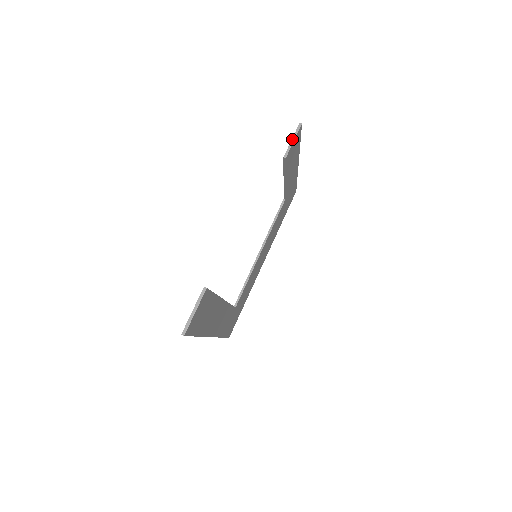
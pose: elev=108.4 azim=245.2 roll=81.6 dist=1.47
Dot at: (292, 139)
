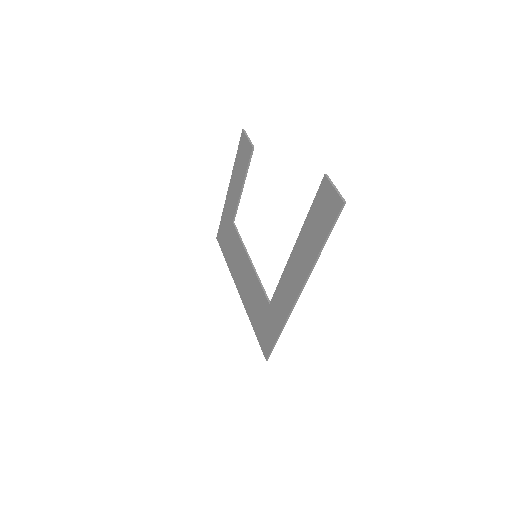
Dot at: (247, 138)
